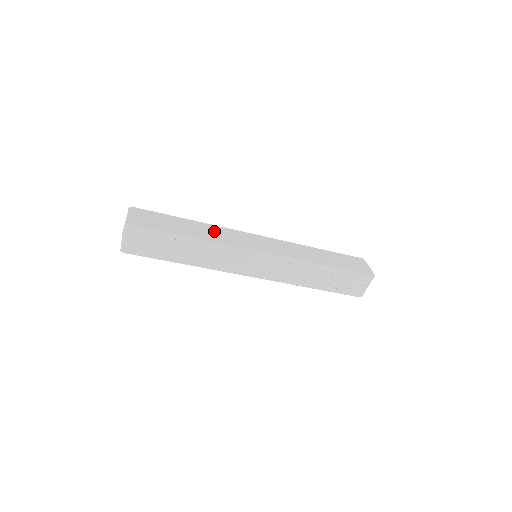
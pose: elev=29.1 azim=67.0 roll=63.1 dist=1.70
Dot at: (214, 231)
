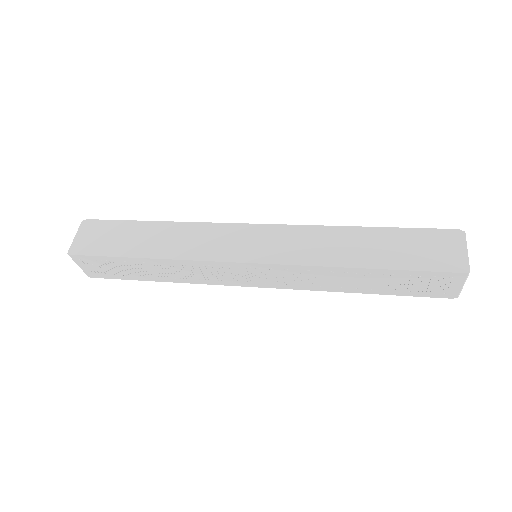
Dot at: (182, 236)
